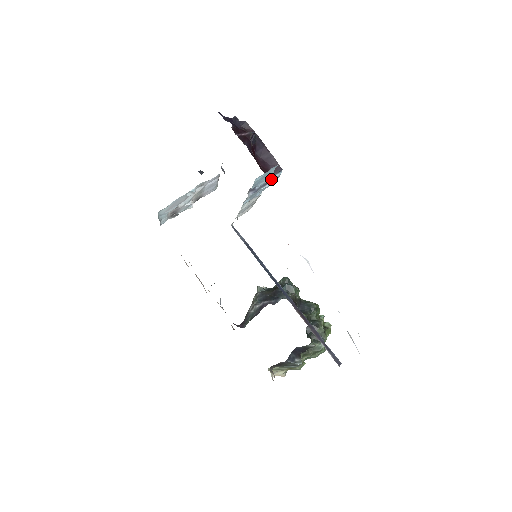
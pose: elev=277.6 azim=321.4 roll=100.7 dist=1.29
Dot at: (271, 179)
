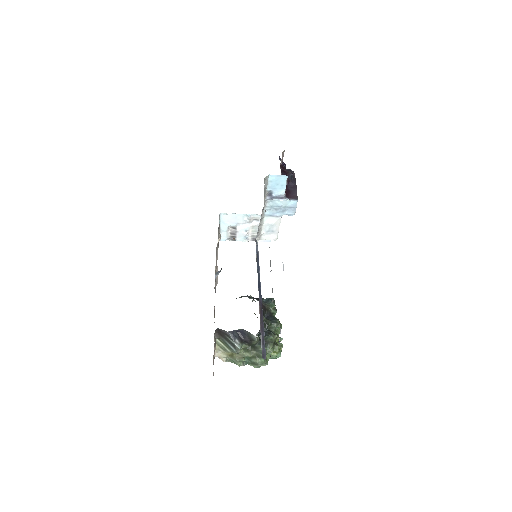
Dot at: (286, 198)
